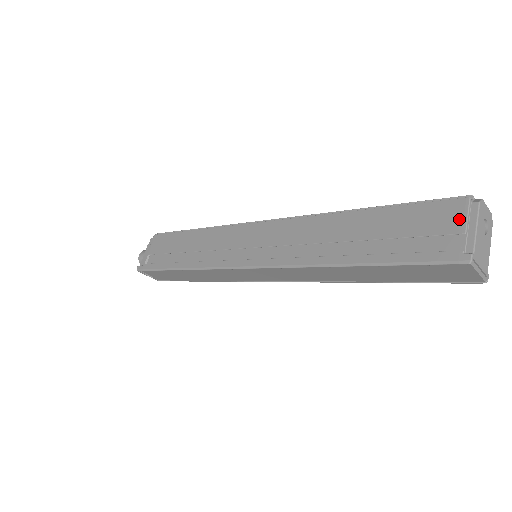
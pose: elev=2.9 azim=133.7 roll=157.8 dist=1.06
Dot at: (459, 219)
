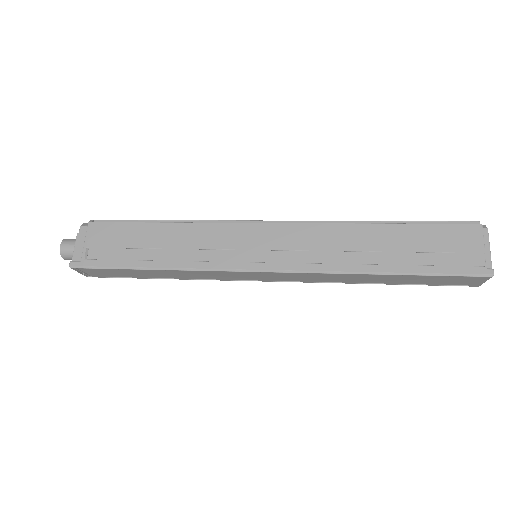
Dot at: (478, 241)
